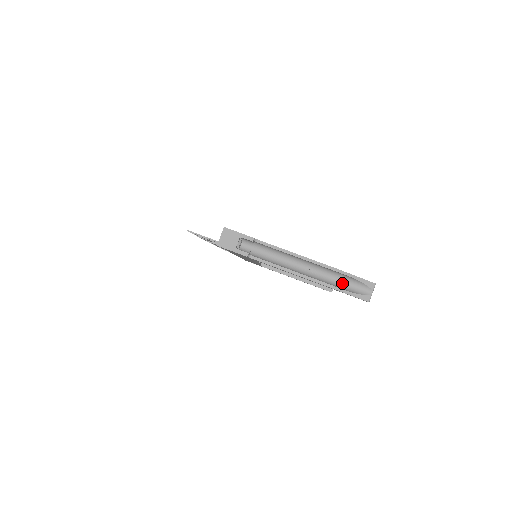
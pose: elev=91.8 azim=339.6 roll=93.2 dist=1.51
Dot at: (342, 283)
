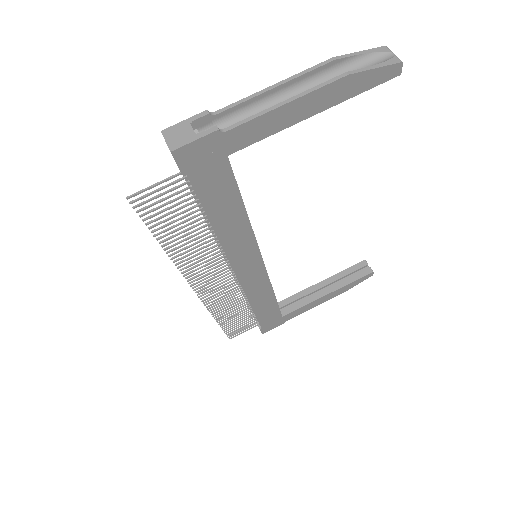
Dot at: occluded
